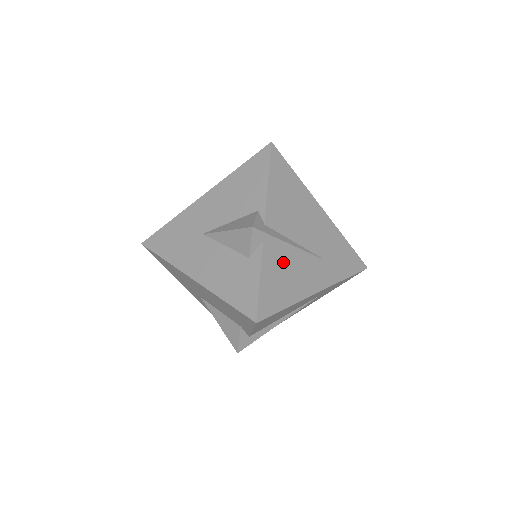
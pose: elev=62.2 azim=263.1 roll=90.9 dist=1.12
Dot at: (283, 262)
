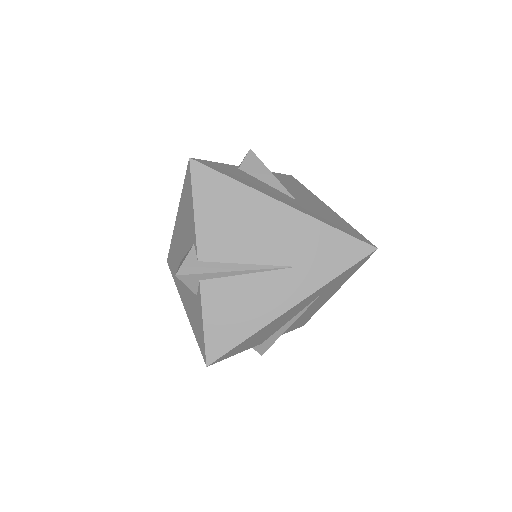
Dot at: (231, 293)
